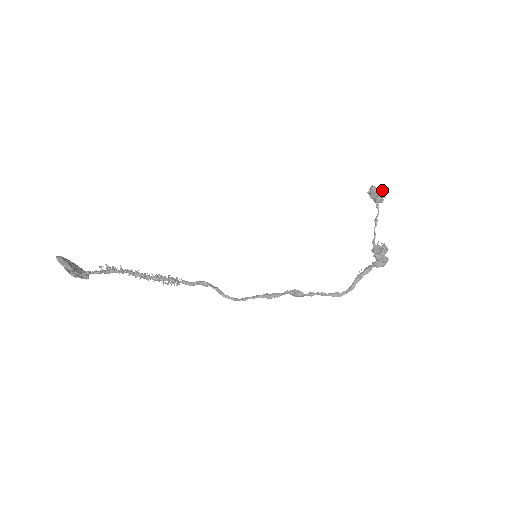
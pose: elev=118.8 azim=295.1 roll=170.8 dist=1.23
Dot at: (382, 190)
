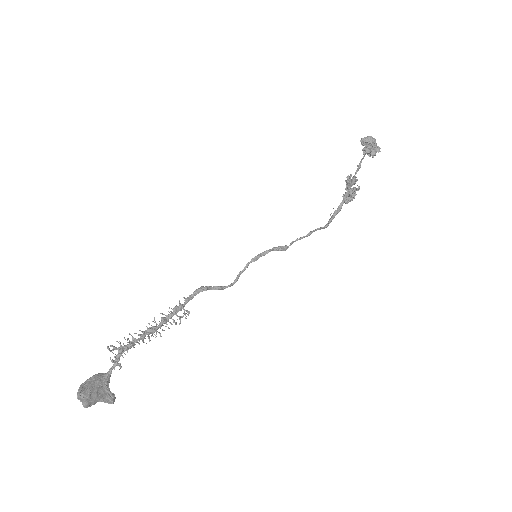
Dot at: occluded
